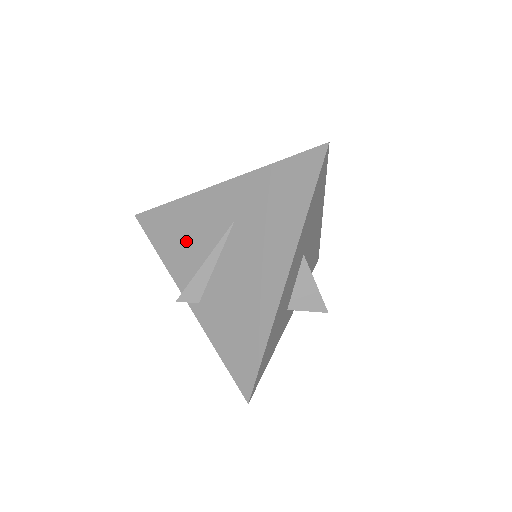
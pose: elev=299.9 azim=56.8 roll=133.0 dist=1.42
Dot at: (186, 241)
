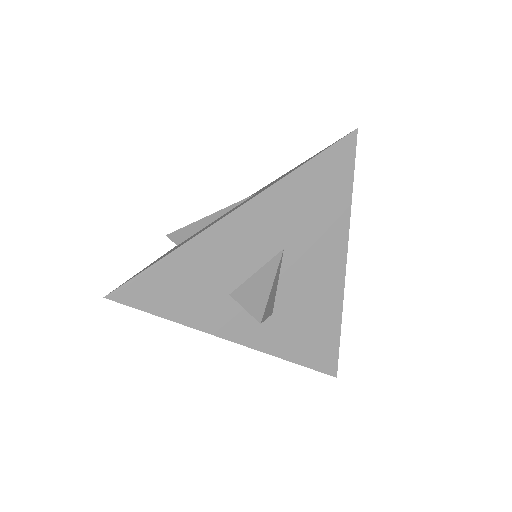
Dot at: occluded
